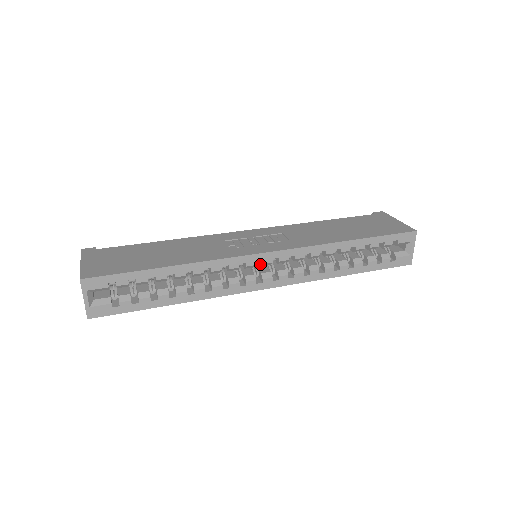
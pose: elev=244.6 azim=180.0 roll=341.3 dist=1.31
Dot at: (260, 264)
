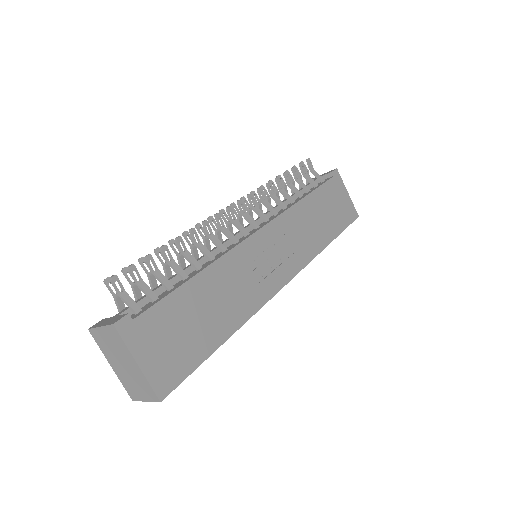
Dot at: occluded
